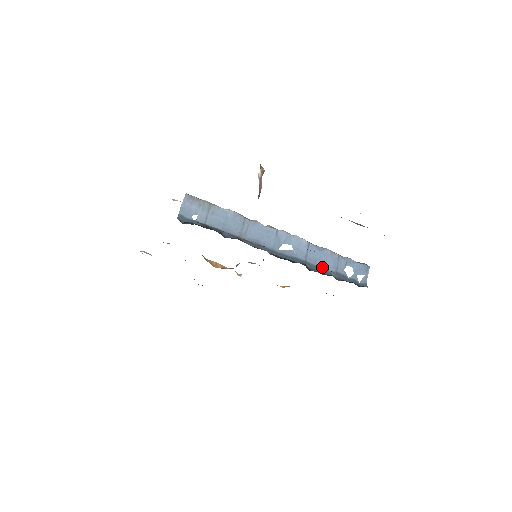
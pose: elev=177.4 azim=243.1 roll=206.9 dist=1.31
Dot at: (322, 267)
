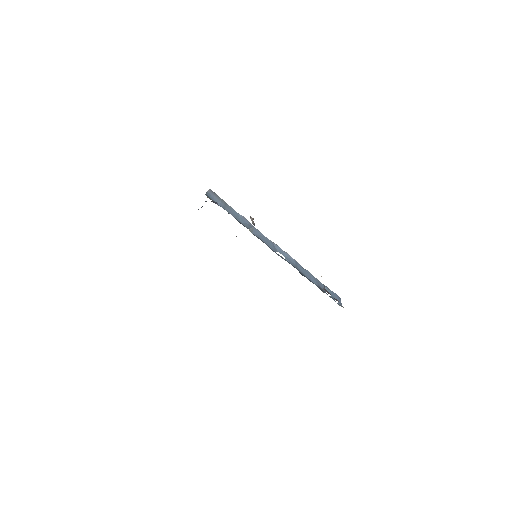
Dot at: (308, 279)
